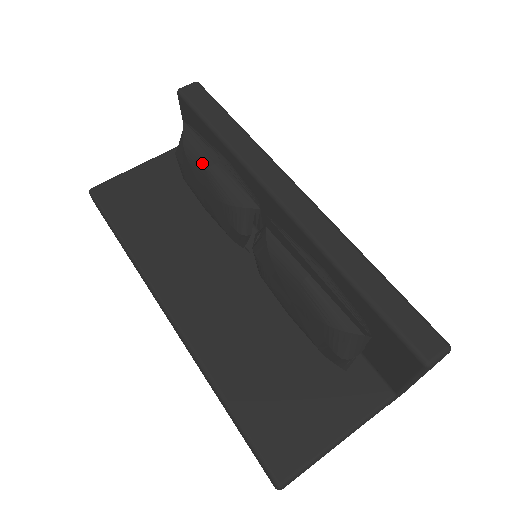
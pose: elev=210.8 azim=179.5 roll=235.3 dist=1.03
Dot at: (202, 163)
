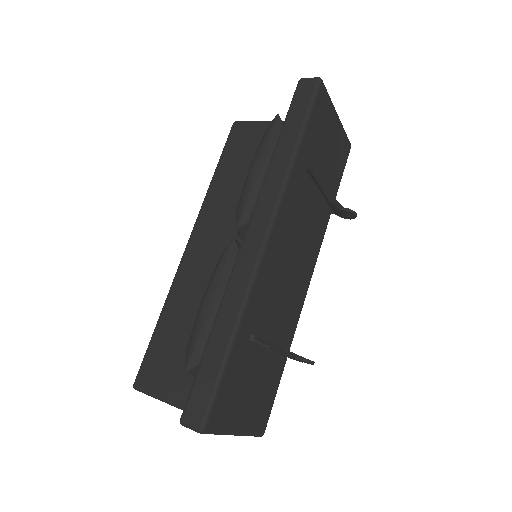
Dot at: (253, 160)
